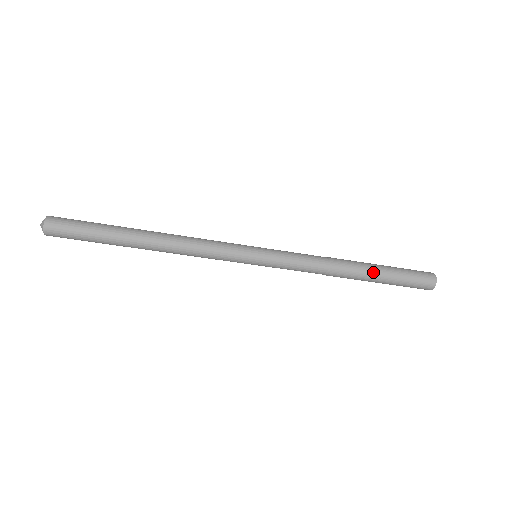
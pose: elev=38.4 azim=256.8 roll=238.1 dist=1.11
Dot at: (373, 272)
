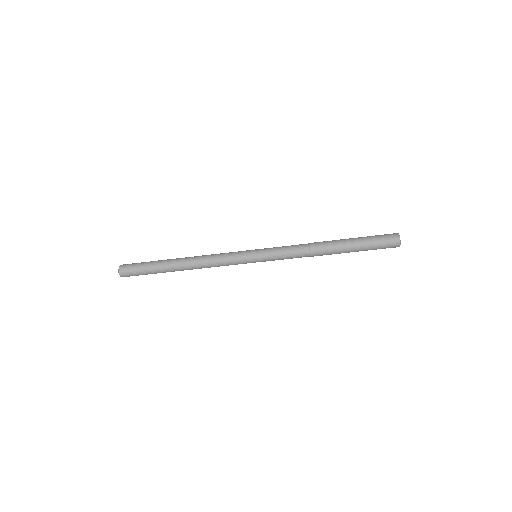
Dot at: (345, 250)
